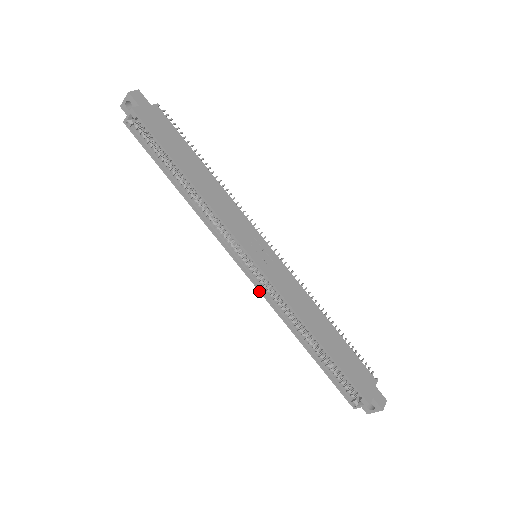
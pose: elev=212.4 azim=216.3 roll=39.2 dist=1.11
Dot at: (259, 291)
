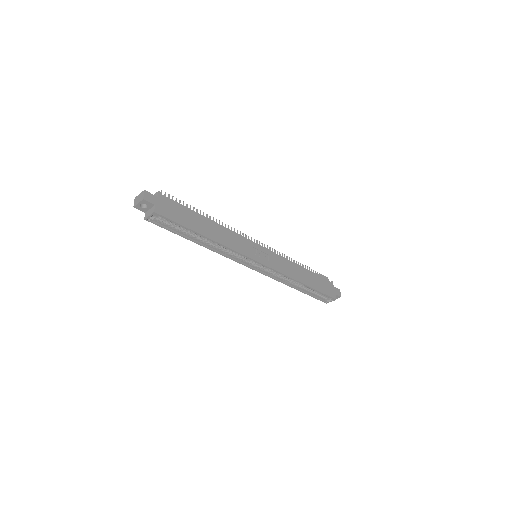
Dot at: (265, 275)
